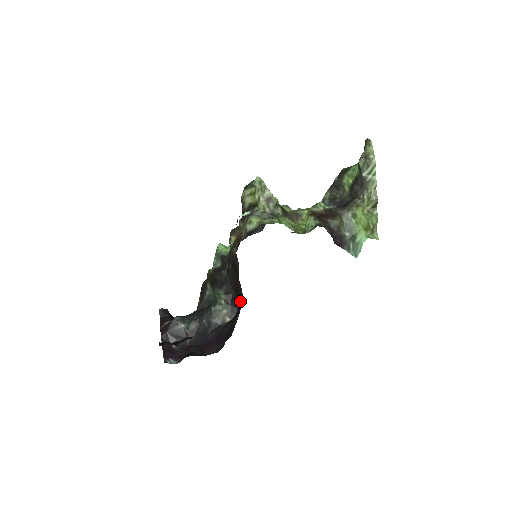
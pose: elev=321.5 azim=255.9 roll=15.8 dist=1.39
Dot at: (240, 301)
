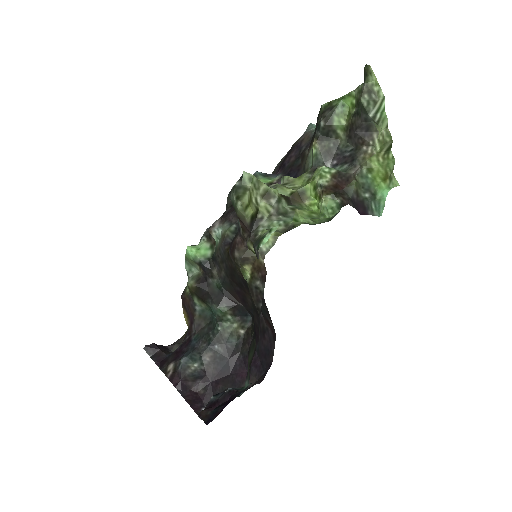
Dot at: occluded
